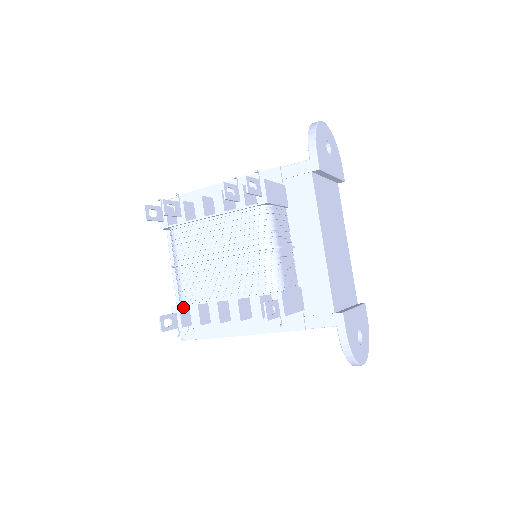
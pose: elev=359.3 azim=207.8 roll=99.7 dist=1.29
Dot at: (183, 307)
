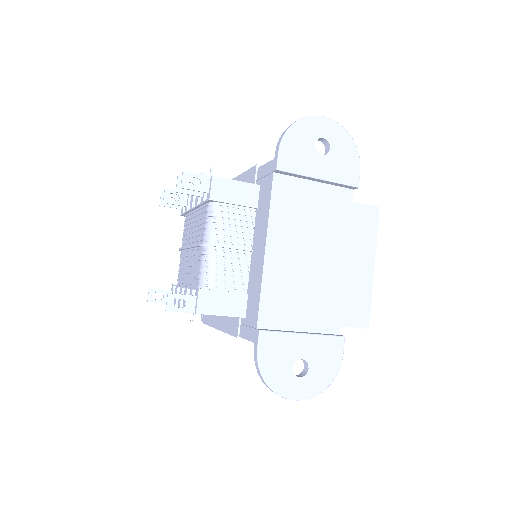
Dot at: occluded
